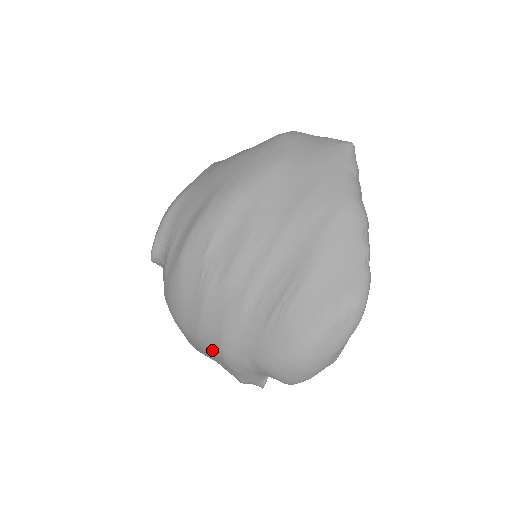
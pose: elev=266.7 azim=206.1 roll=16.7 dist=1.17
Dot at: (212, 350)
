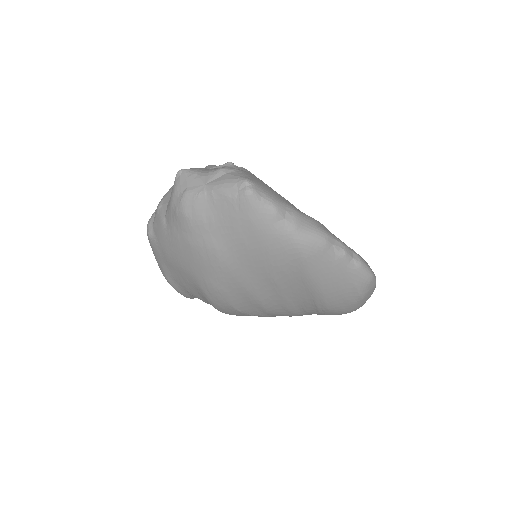
Dot at: occluded
